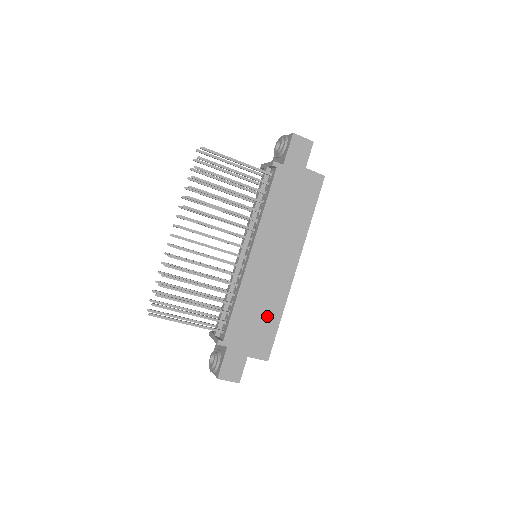
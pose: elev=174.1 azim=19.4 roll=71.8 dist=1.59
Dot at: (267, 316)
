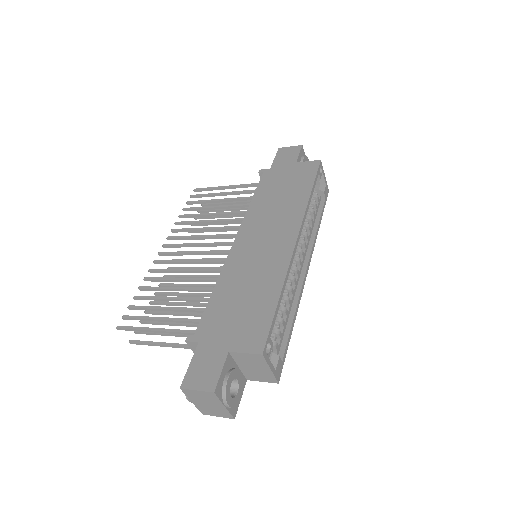
Dot at: (258, 296)
